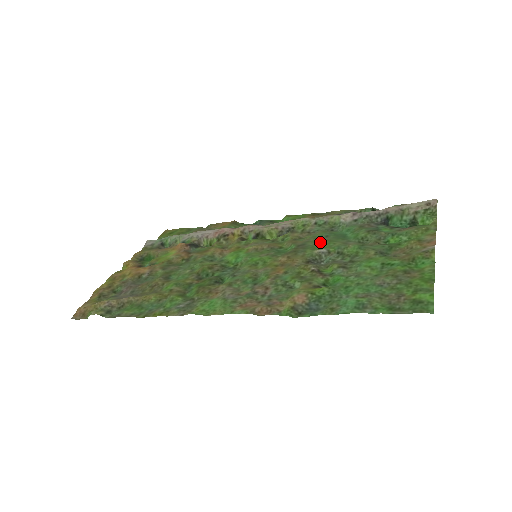
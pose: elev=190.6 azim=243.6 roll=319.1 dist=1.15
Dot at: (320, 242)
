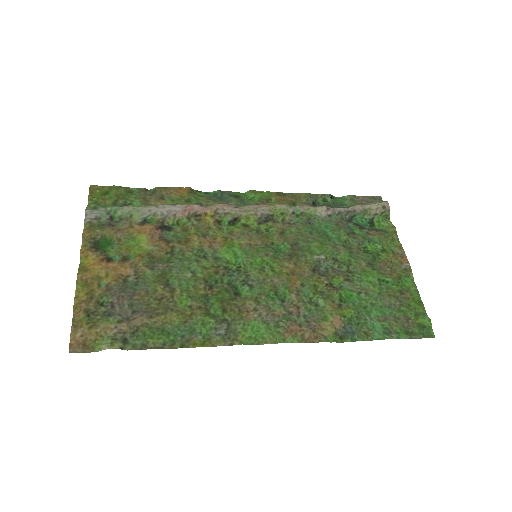
Dot at: (311, 242)
